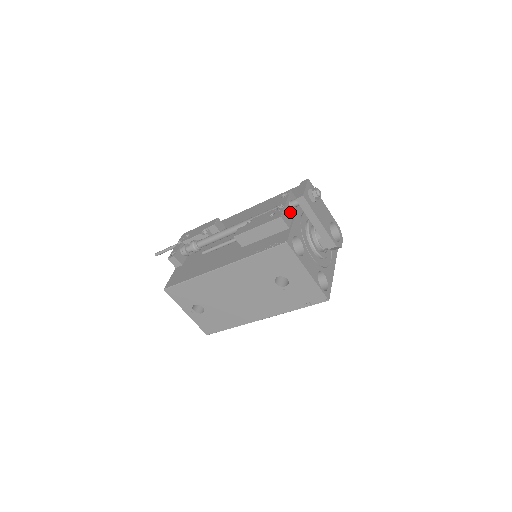
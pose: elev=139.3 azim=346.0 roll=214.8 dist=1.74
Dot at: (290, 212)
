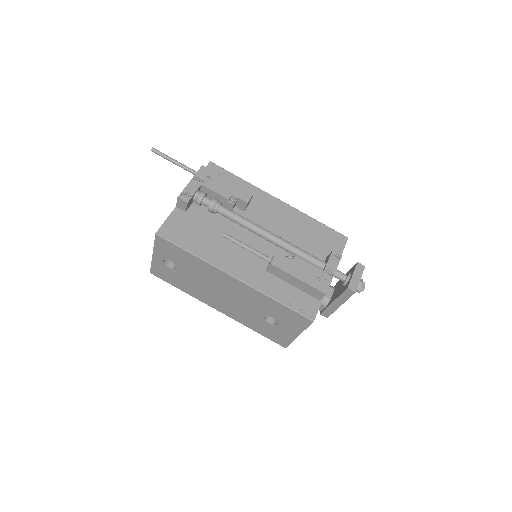
Dot at: occluded
